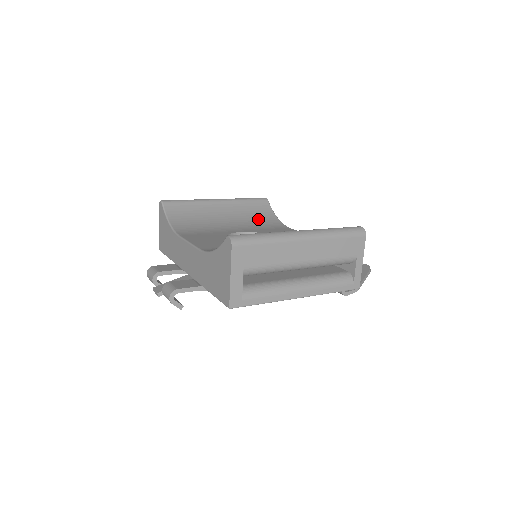
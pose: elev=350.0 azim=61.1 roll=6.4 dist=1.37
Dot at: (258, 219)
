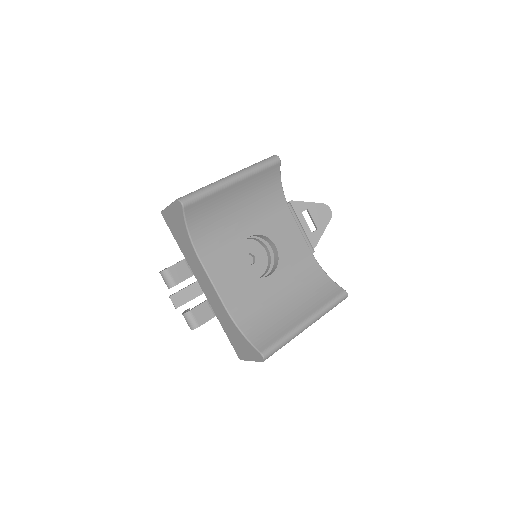
Dot at: (266, 197)
